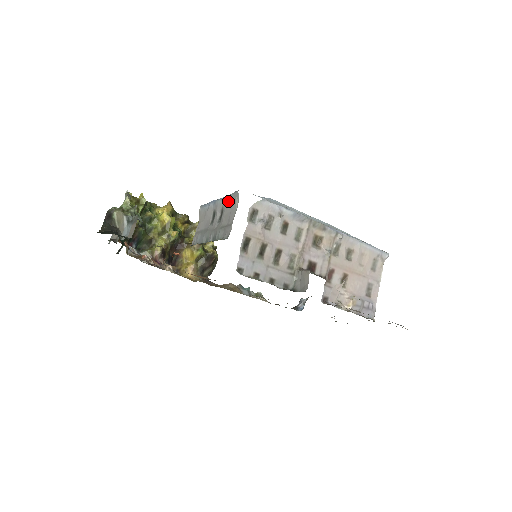
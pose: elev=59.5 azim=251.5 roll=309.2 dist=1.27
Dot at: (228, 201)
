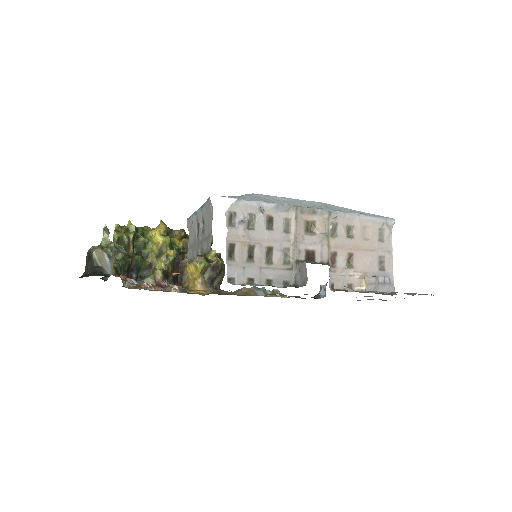
Dot at: (205, 210)
